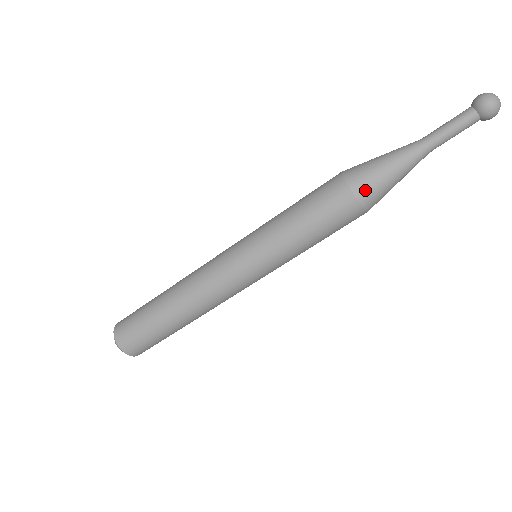
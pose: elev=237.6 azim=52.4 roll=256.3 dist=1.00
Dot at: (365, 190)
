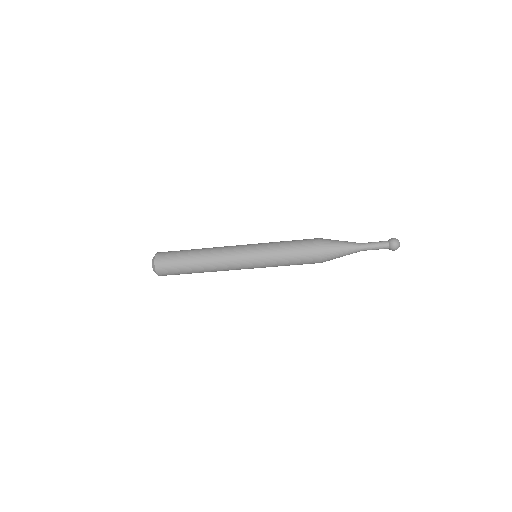
Dot at: (326, 258)
